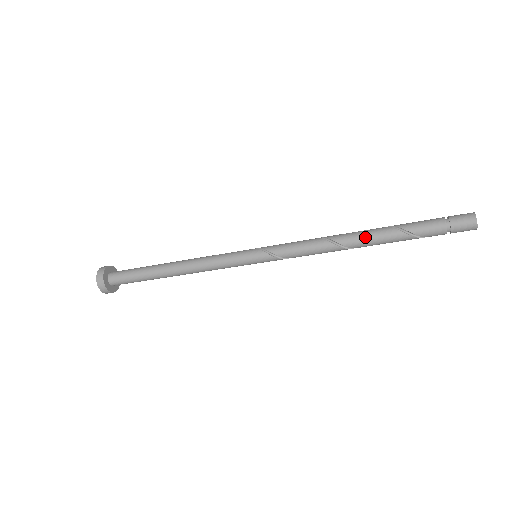
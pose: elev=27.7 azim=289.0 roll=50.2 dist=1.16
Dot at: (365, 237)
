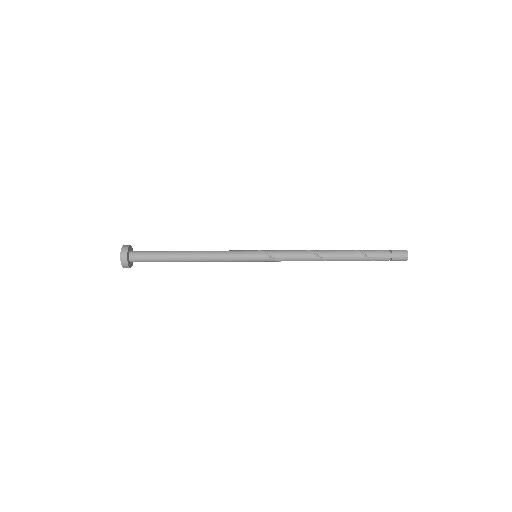
Dot at: (337, 254)
